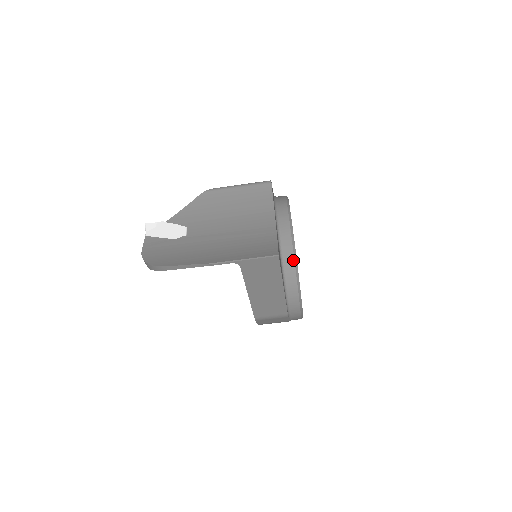
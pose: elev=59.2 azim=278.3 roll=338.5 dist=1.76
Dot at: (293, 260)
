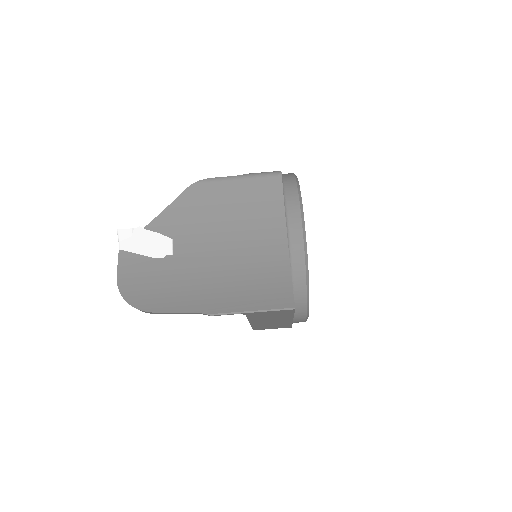
Dot at: (305, 280)
